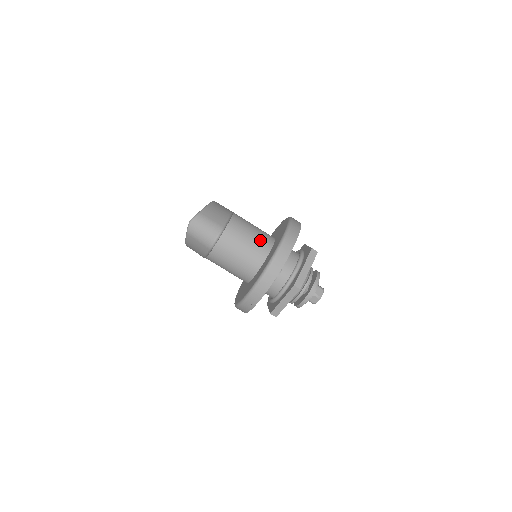
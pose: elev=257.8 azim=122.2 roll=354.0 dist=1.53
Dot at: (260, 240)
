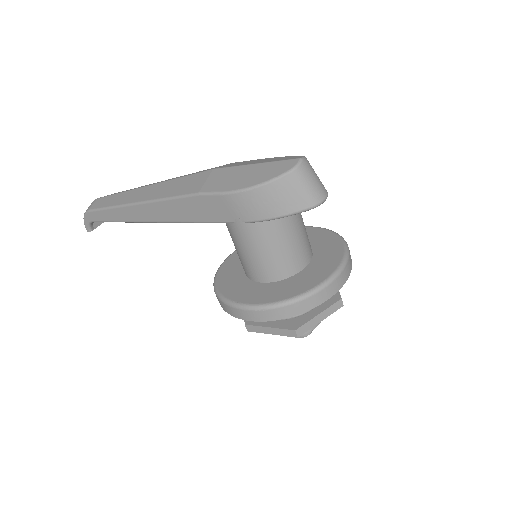
Dot at: occluded
